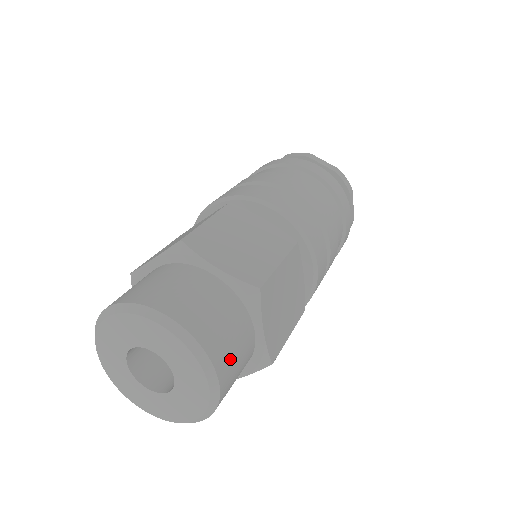
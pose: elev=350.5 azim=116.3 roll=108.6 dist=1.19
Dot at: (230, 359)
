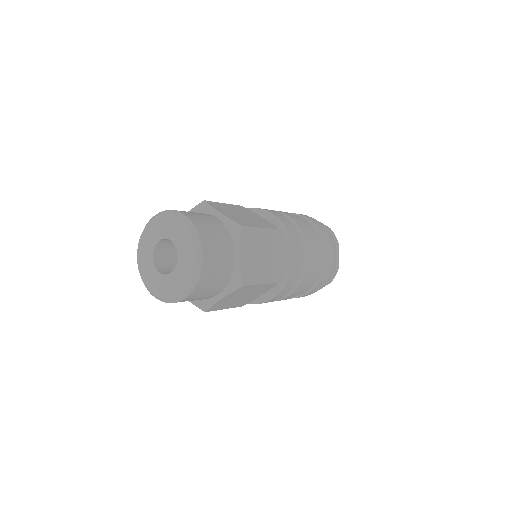
Dot at: (214, 253)
